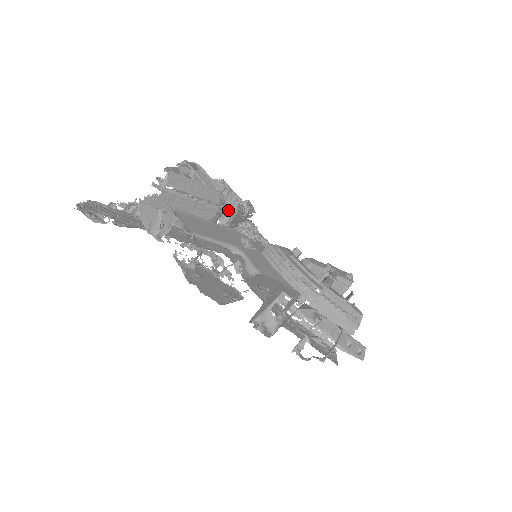
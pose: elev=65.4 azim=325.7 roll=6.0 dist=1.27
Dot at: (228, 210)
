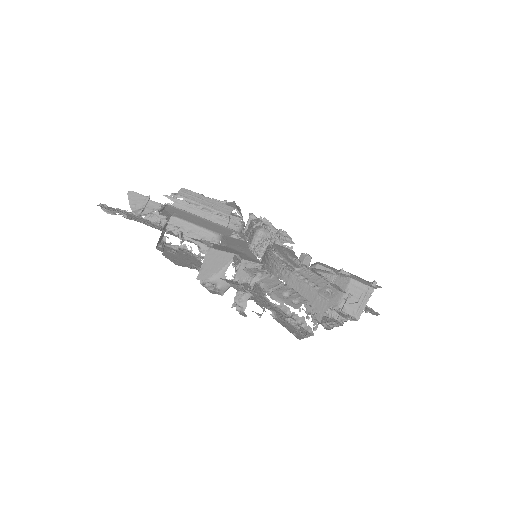
Dot at: (254, 233)
